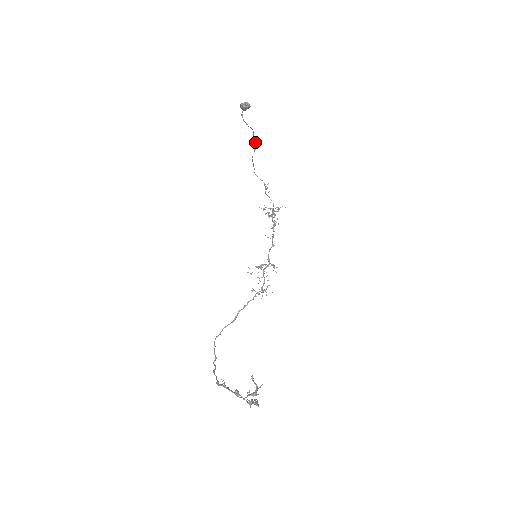
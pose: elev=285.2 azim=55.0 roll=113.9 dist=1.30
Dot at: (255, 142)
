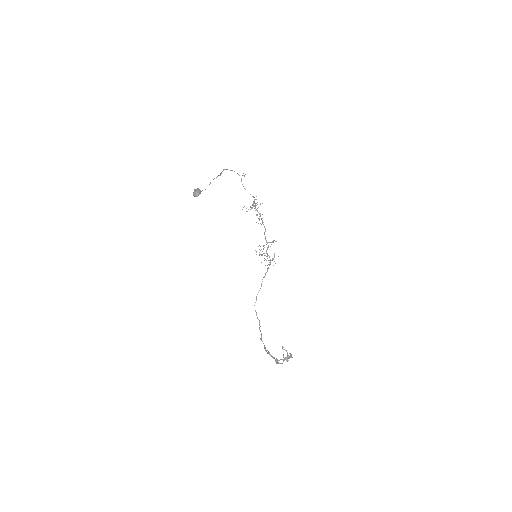
Dot at: (216, 177)
